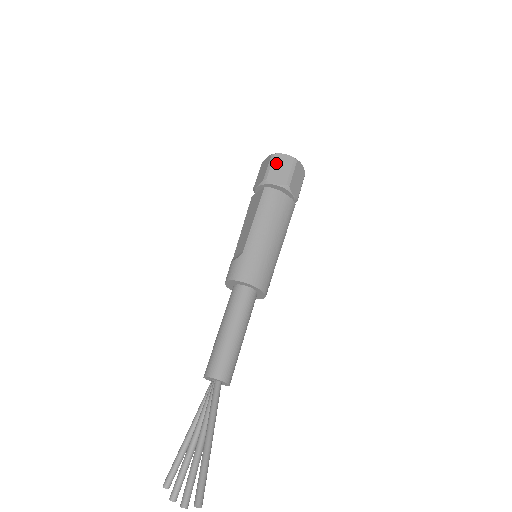
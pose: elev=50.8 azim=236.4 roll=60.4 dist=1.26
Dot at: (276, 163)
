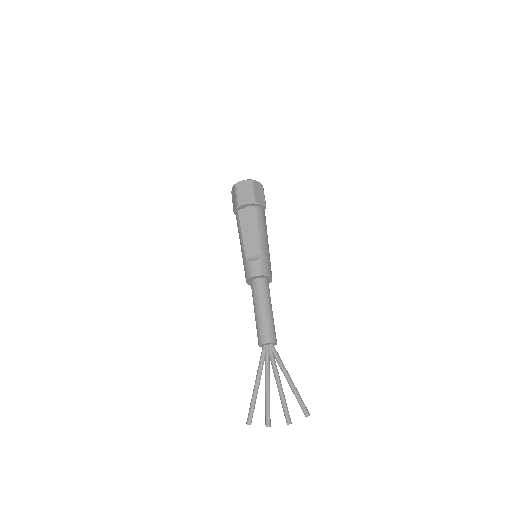
Dot at: (256, 188)
